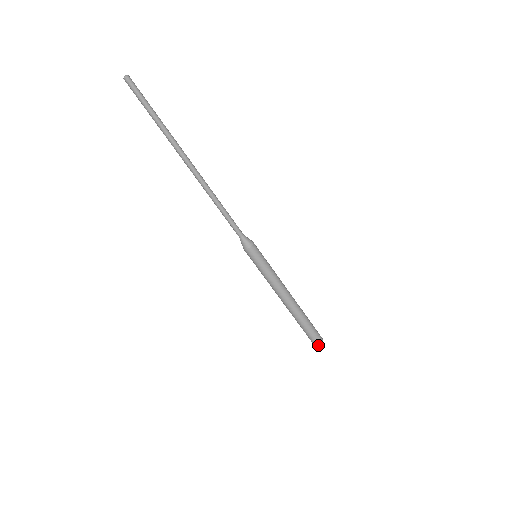
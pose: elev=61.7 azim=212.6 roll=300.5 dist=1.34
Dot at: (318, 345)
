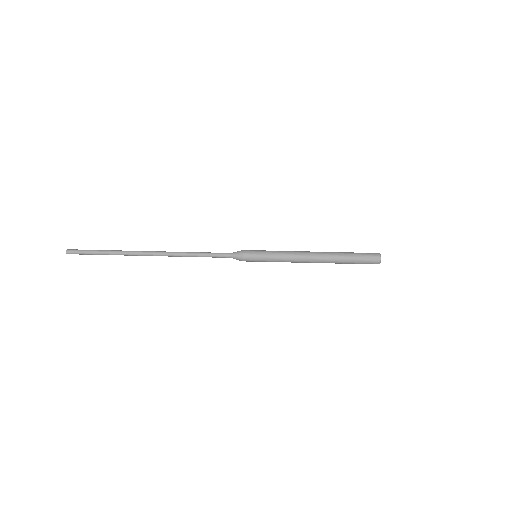
Dot at: (379, 263)
